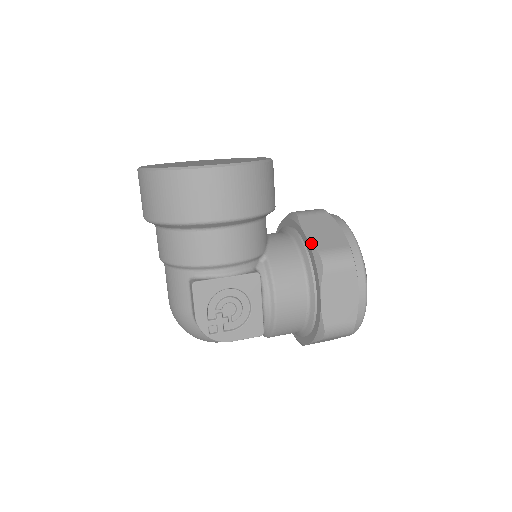
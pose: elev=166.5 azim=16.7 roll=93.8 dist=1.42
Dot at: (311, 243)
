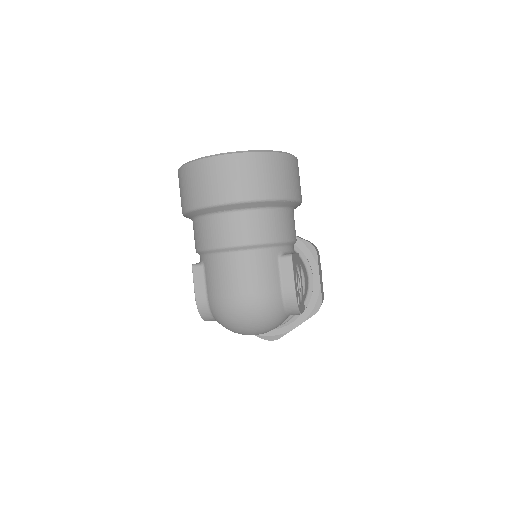
Dot at: occluded
